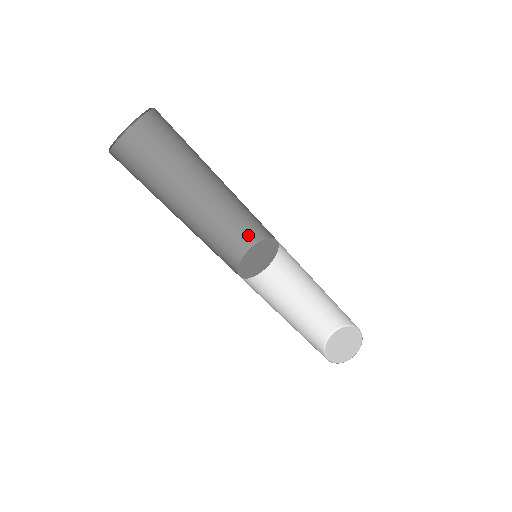
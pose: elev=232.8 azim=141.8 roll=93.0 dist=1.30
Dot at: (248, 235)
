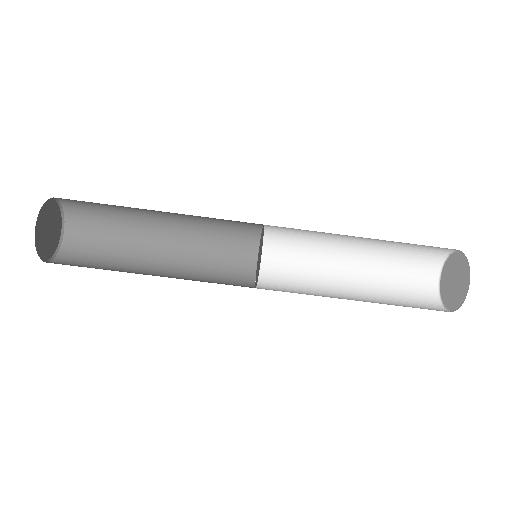
Dot at: (240, 269)
